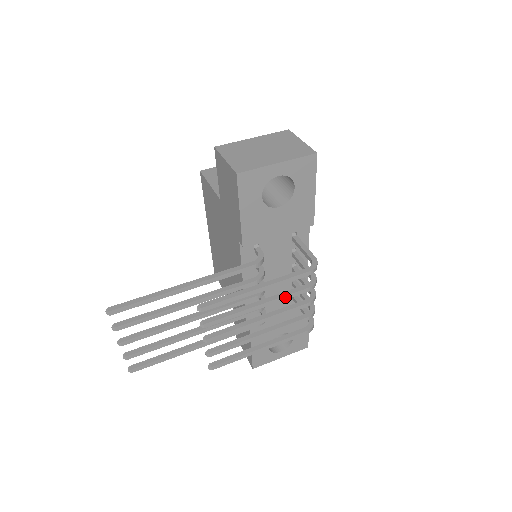
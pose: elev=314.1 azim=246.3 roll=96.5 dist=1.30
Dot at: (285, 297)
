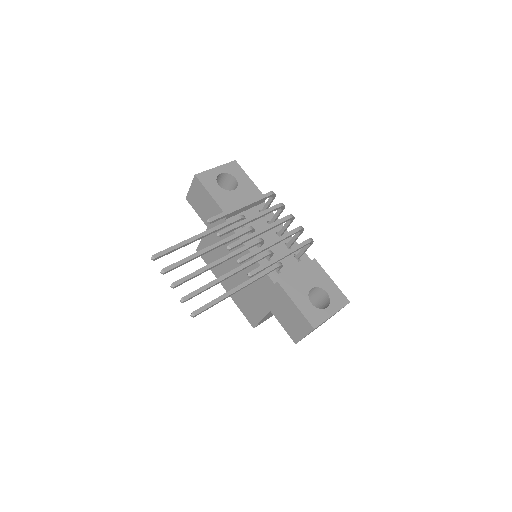
Dot at: (266, 211)
